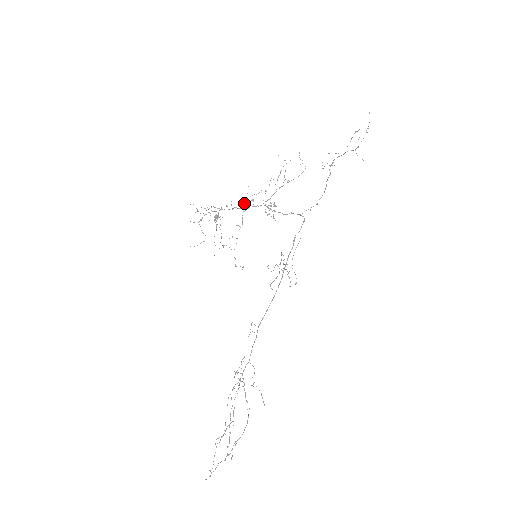
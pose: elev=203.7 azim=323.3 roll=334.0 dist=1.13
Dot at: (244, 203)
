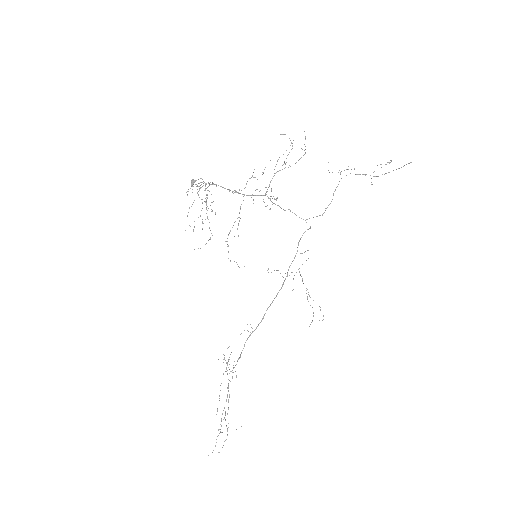
Dot at: occluded
